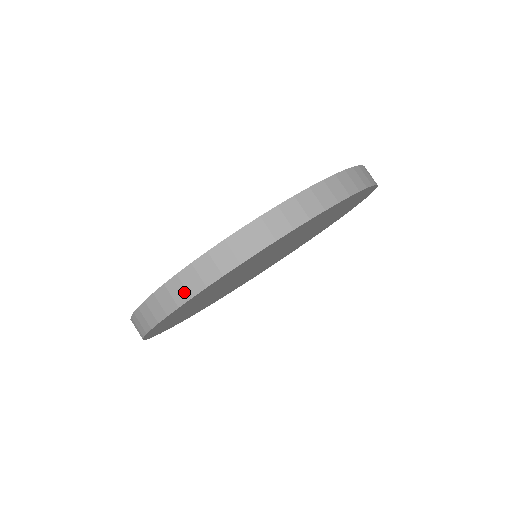
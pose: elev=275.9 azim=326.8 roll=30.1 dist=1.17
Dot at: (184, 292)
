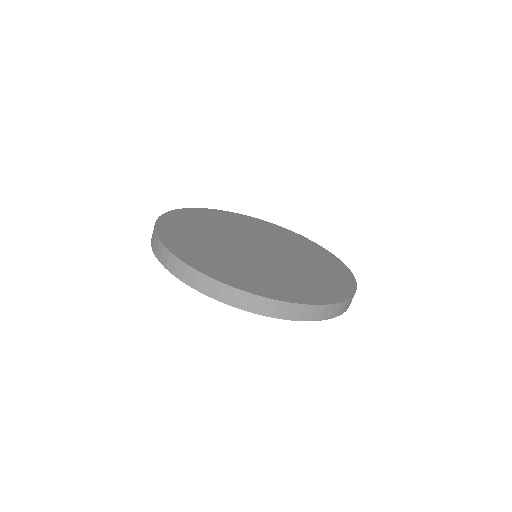
Dot at: (156, 249)
